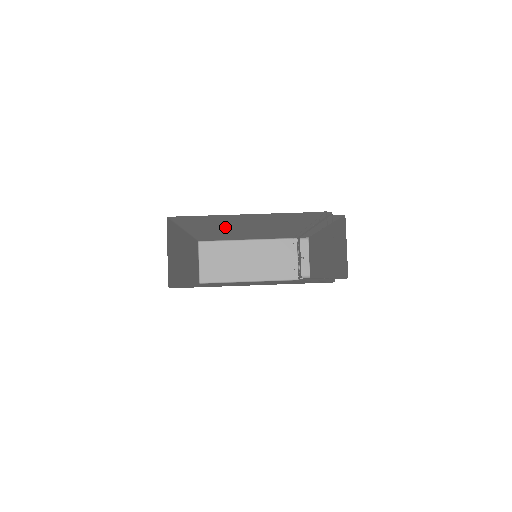
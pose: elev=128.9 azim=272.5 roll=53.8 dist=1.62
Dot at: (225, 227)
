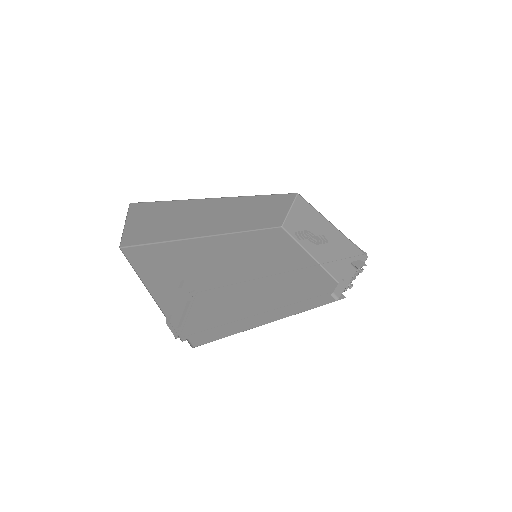
Dot at: occluded
